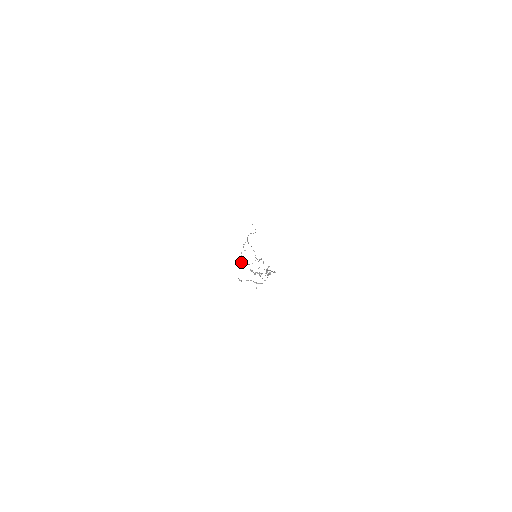
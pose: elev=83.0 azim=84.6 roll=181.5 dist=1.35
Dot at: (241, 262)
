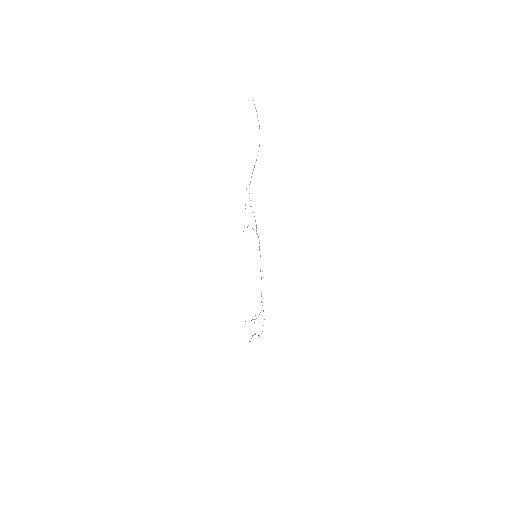
Dot at: occluded
